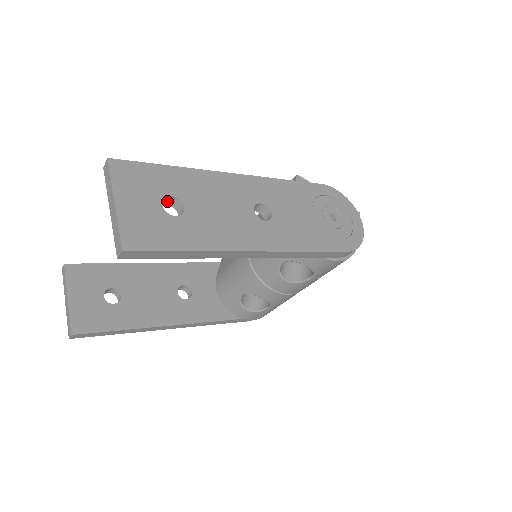
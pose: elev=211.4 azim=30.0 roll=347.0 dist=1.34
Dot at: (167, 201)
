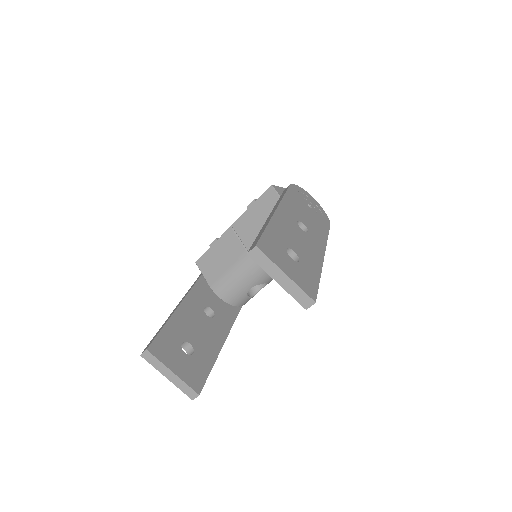
Dot at: occluded
